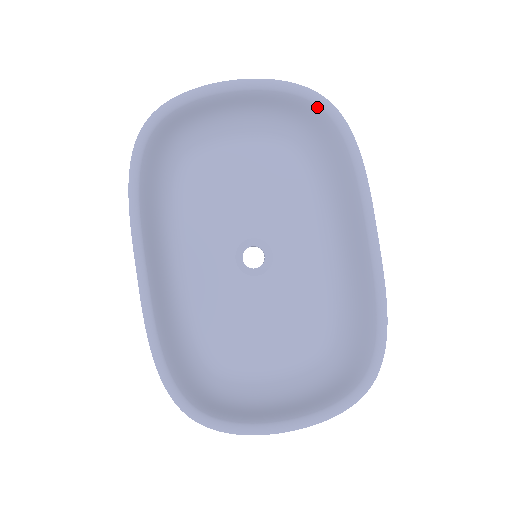
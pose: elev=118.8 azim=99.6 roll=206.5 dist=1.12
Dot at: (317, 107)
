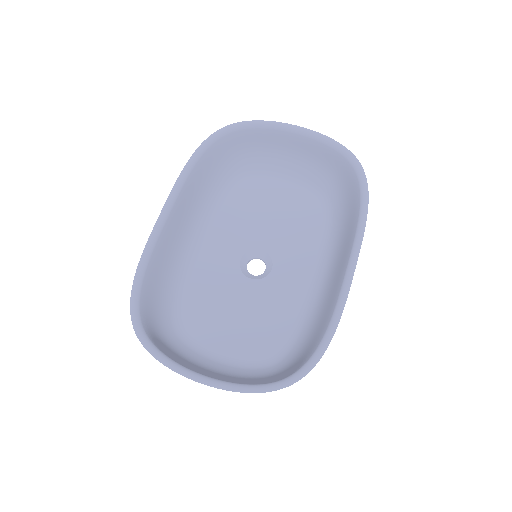
Dot at: (350, 165)
